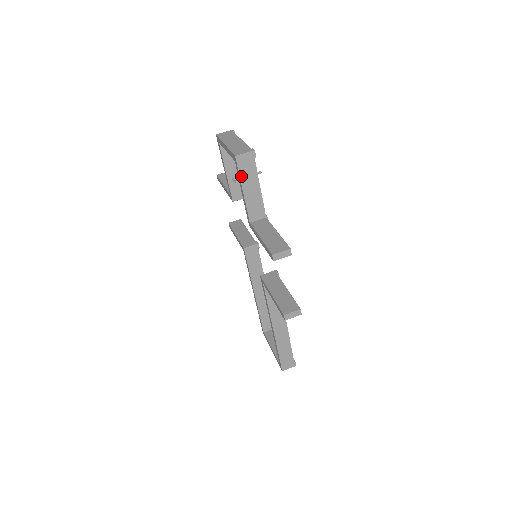
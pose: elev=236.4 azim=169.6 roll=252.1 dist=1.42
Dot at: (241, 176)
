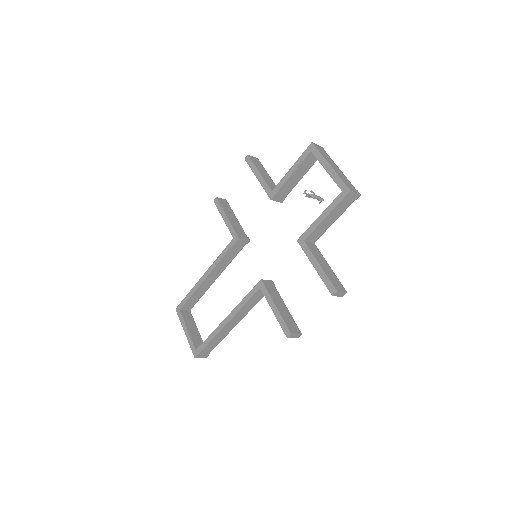
Dot at: (337, 206)
